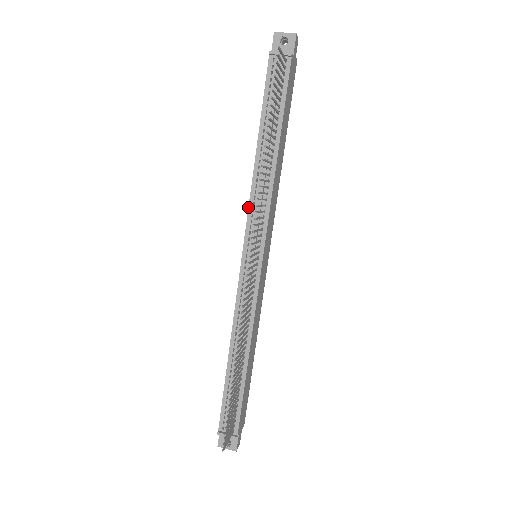
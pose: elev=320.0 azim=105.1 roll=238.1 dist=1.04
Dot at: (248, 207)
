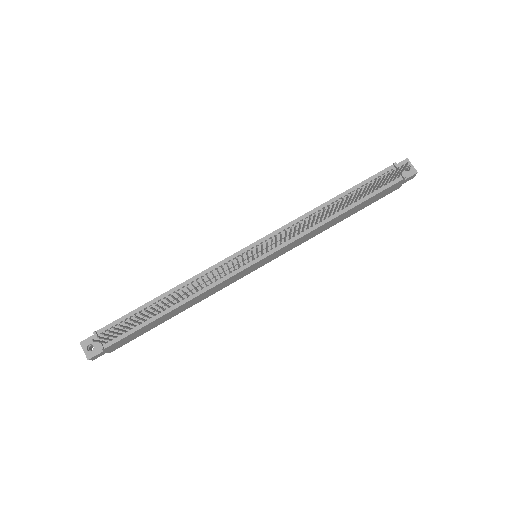
Dot at: occluded
